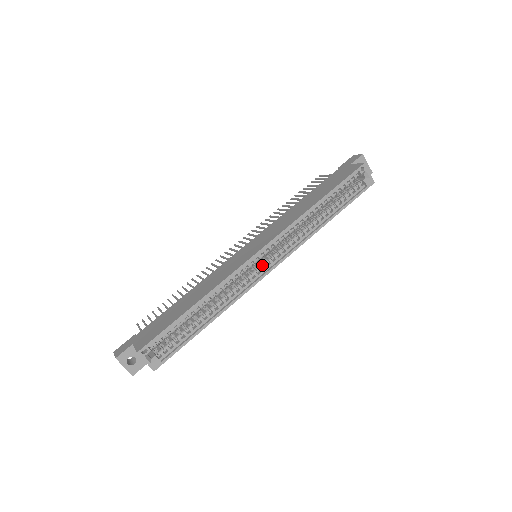
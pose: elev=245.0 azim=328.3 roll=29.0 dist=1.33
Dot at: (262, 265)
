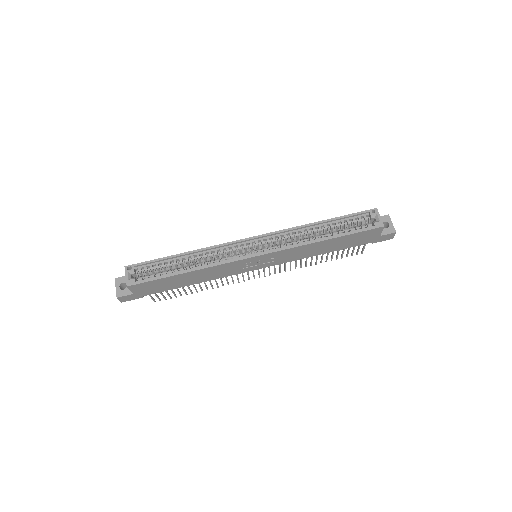
Dot at: (250, 252)
